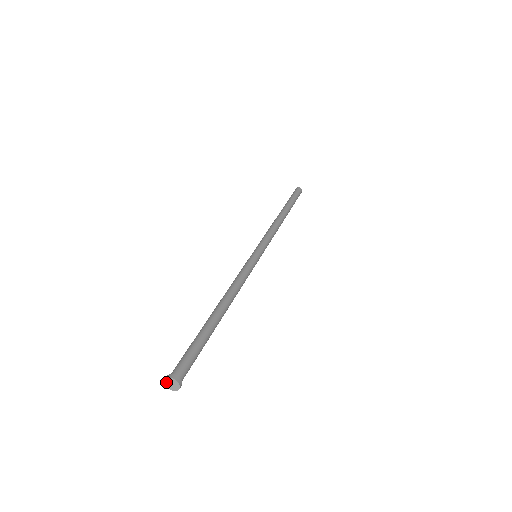
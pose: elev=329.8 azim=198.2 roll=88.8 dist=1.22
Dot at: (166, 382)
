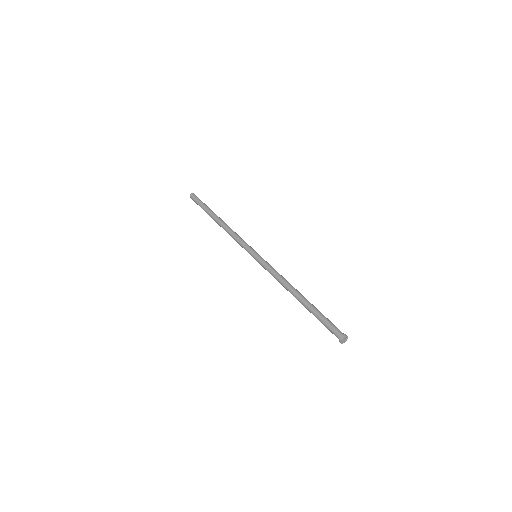
Dot at: (343, 339)
